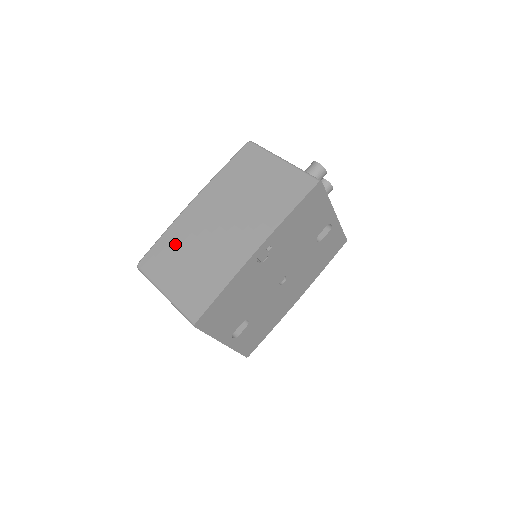
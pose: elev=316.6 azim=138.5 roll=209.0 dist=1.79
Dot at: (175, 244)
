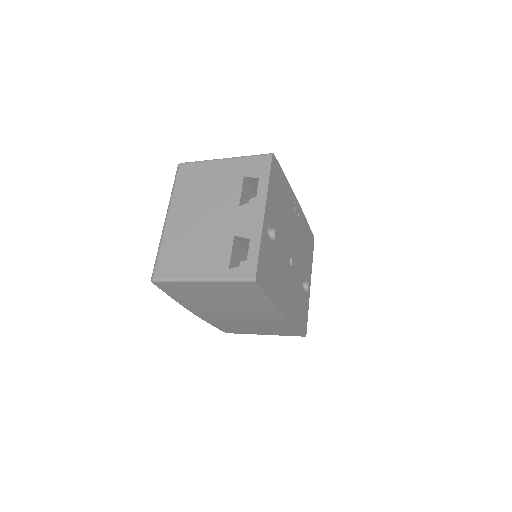
Dot at: occluded
